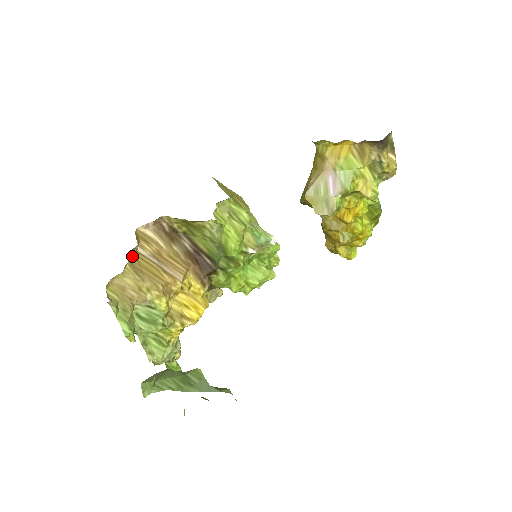
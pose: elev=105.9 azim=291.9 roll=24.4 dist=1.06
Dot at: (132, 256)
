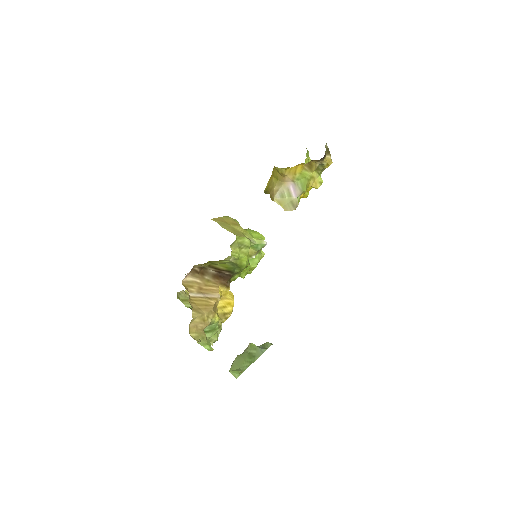
Dot at: (190, 303)
